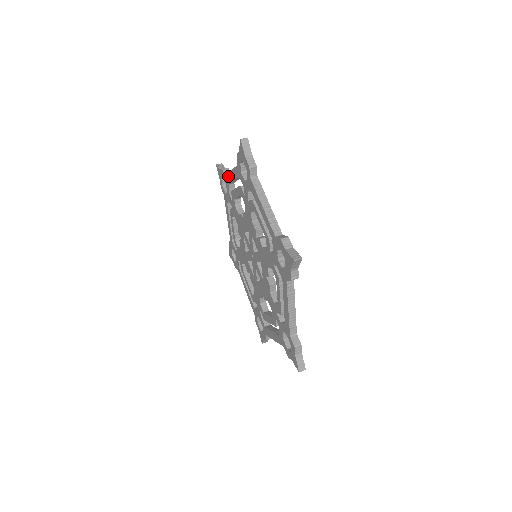
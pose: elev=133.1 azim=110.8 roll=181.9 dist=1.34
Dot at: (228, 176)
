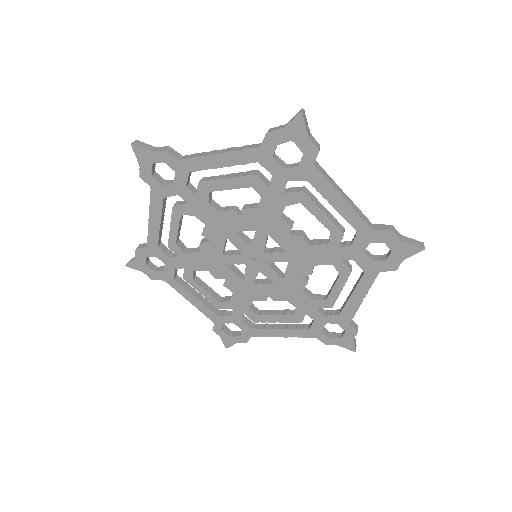
Dot at: (197, 161)
